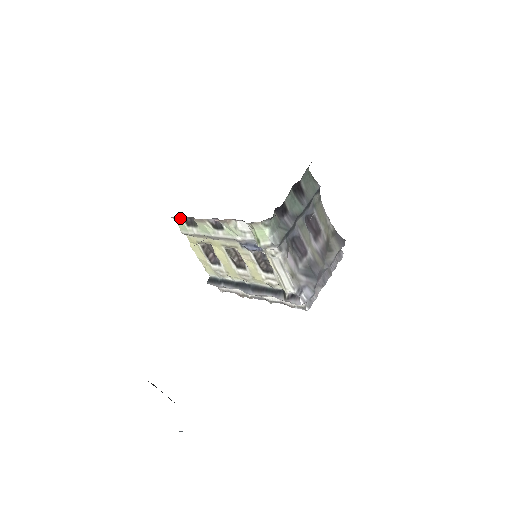
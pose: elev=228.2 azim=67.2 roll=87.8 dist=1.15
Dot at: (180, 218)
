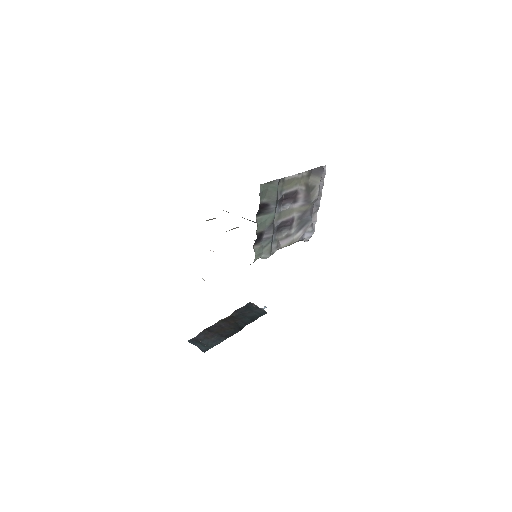
Dot at: occluded
